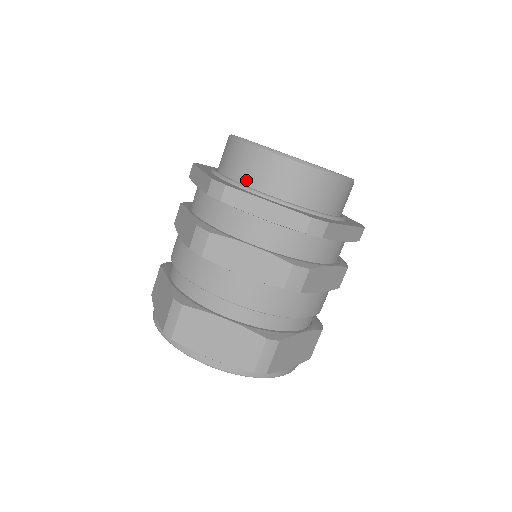
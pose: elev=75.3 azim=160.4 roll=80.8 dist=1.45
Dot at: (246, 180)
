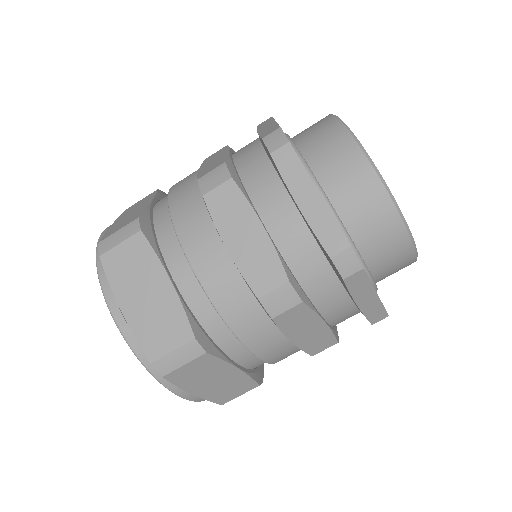
Dot at: (362, 245)
